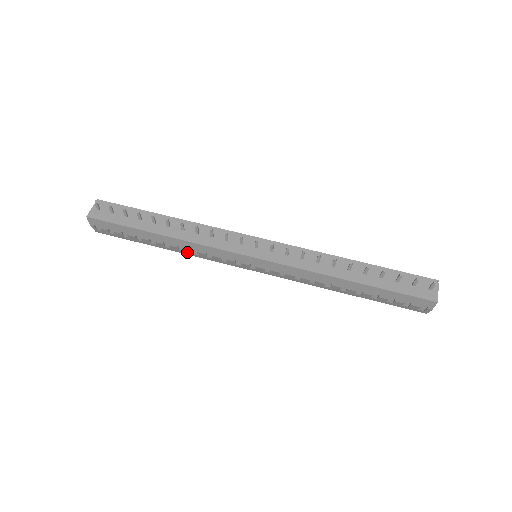
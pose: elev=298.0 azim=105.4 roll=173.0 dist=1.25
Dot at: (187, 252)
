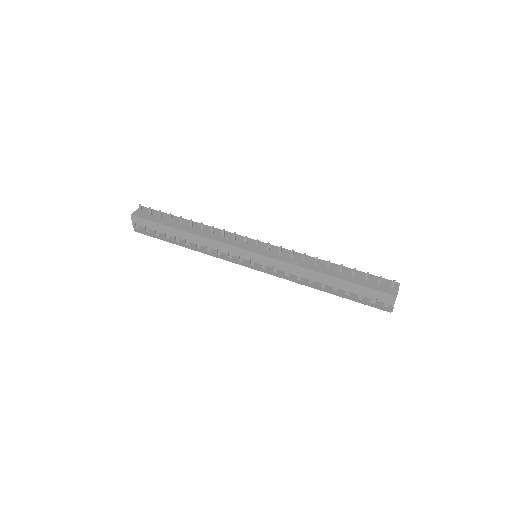
Dot at: (202, 249)
